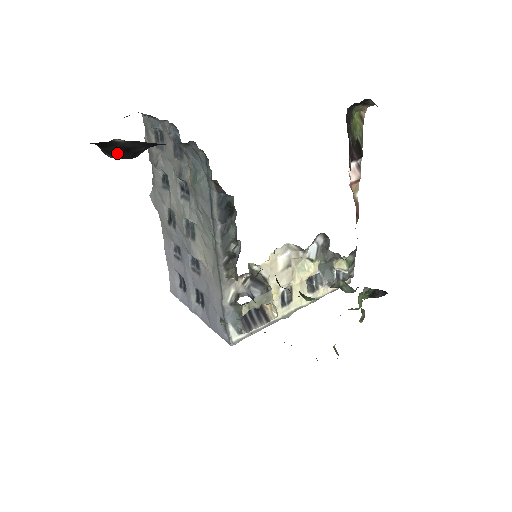
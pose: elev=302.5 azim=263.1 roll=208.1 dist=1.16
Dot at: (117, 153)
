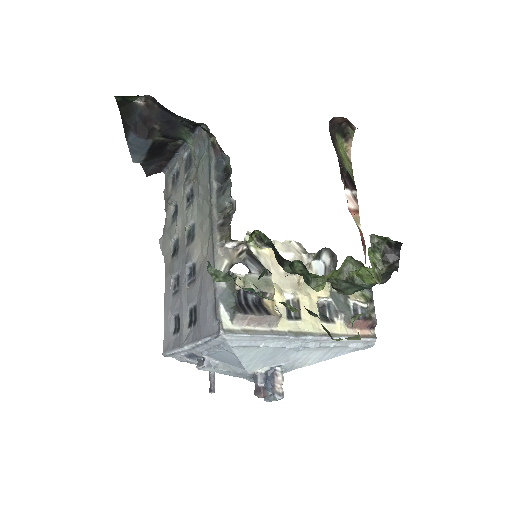
Dot at: (136, 126)
